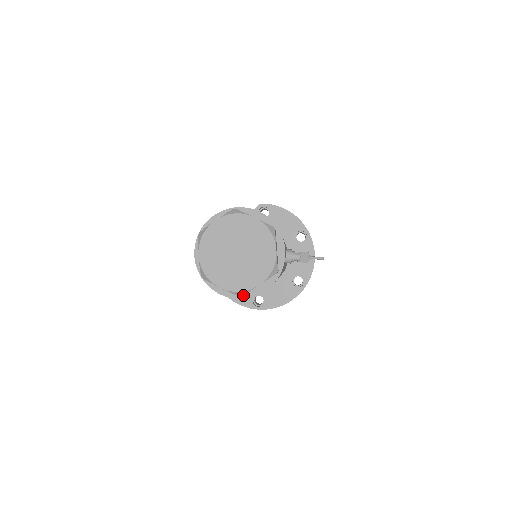
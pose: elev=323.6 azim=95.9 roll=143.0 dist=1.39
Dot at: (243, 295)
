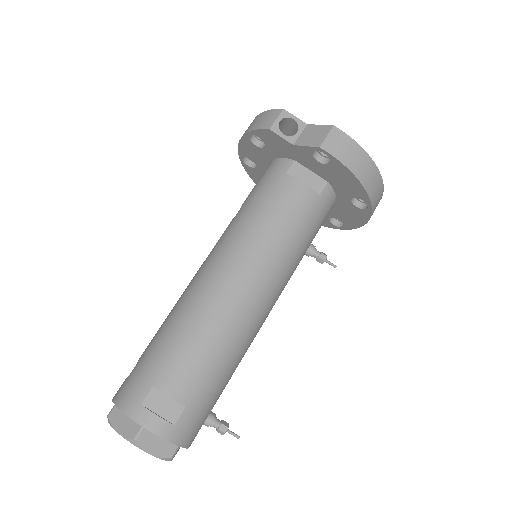
Dot at: occluded
